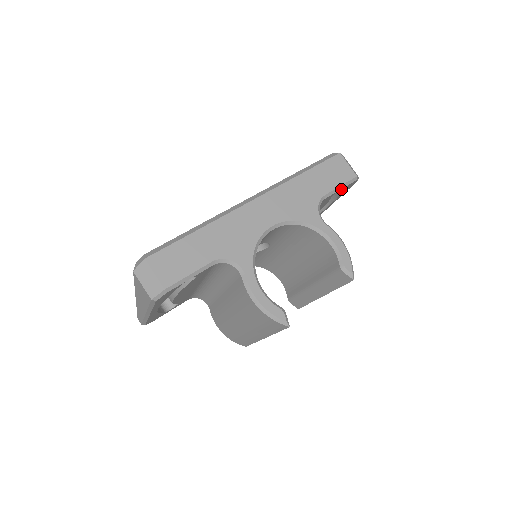
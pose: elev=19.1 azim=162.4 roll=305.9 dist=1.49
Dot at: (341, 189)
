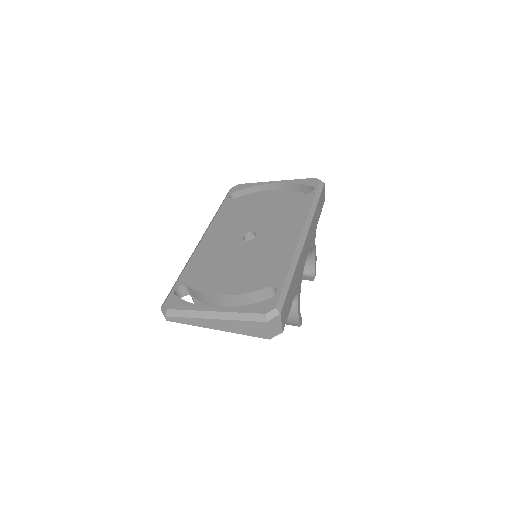
Dot at: occluded
